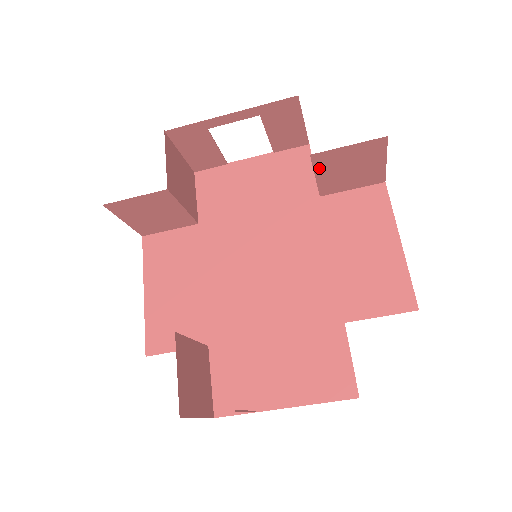
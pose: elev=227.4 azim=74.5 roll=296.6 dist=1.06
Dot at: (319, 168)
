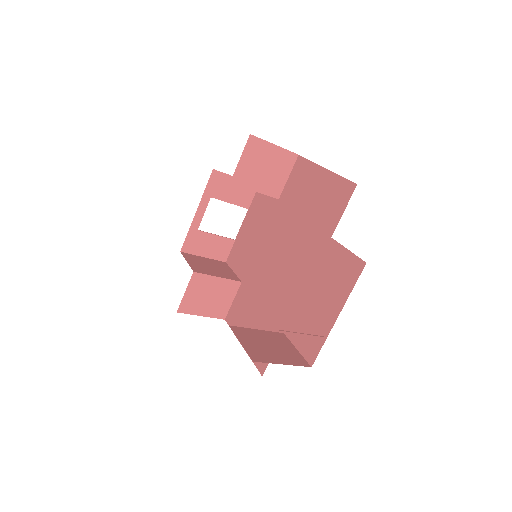
Dot at: (248, 185)
